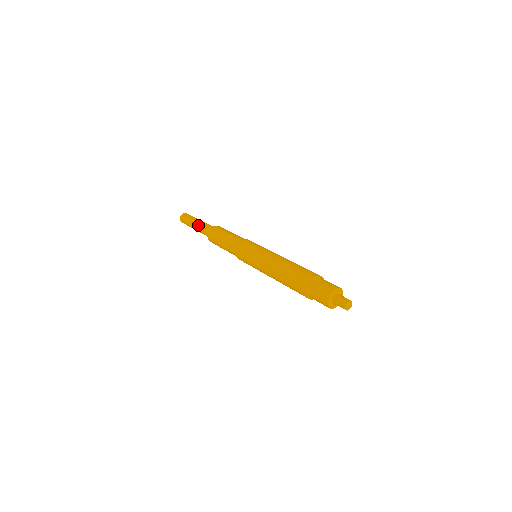
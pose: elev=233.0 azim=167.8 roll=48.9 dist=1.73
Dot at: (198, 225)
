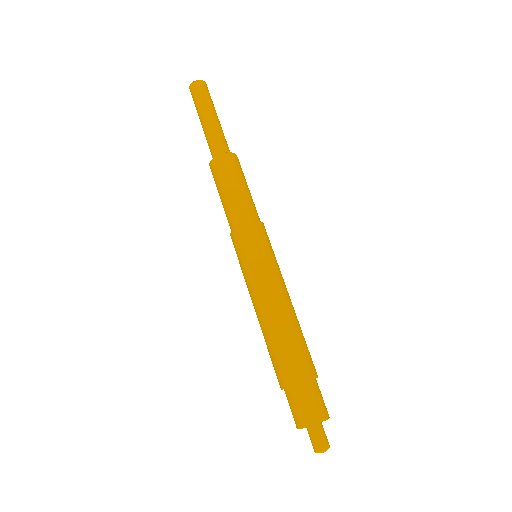
Dot at: (204, 129)
